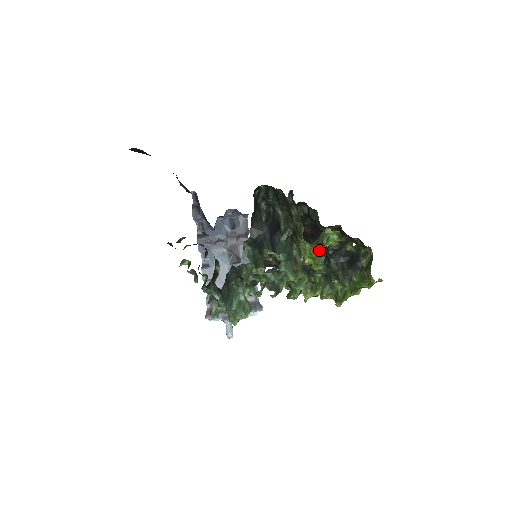
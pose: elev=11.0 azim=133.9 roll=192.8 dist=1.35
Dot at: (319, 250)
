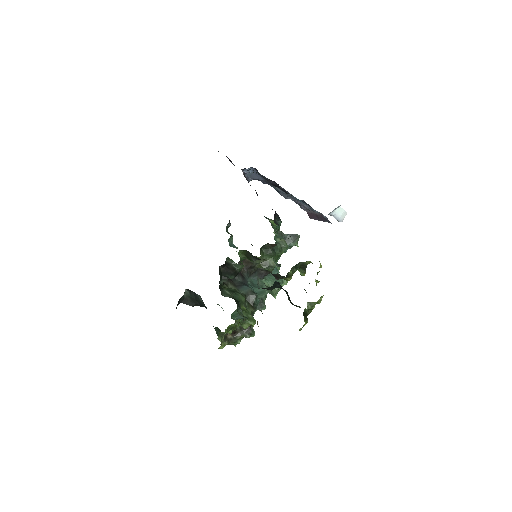
Dot at: occluded
